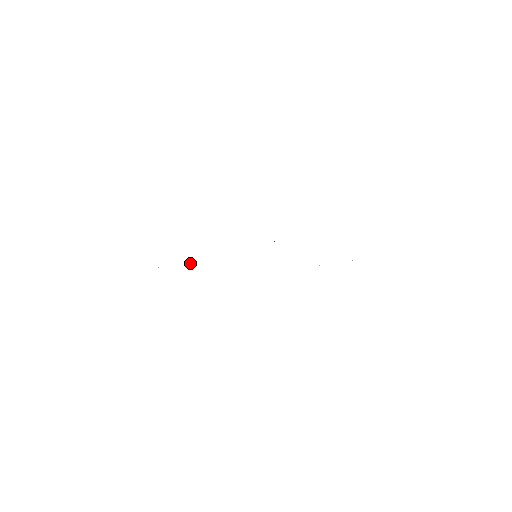
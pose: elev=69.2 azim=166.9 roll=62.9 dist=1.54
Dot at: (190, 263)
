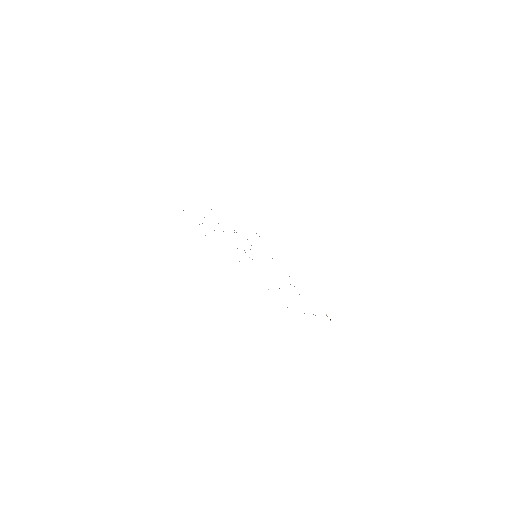
Dot at: occluded
